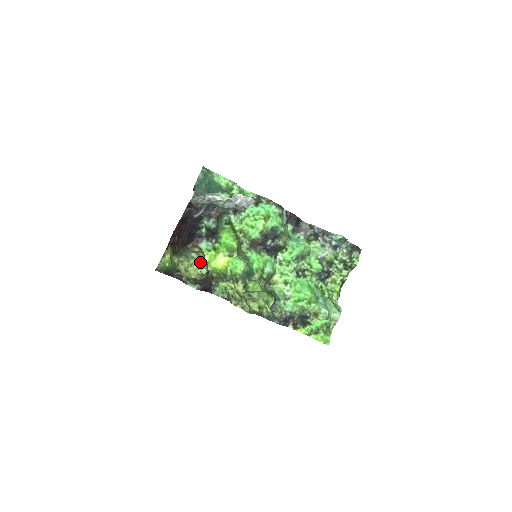
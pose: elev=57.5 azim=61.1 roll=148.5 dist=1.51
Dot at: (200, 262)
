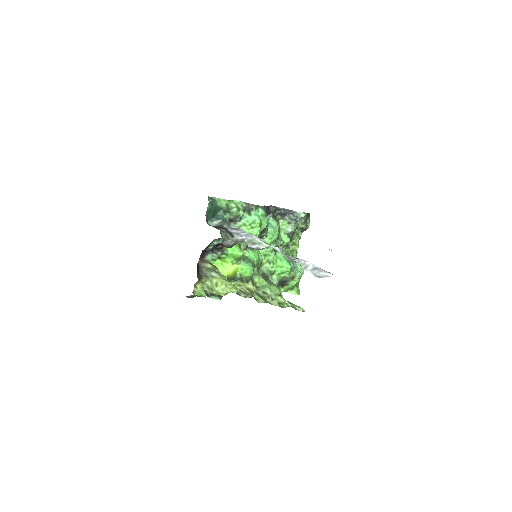
Dot at: (225, 281)
